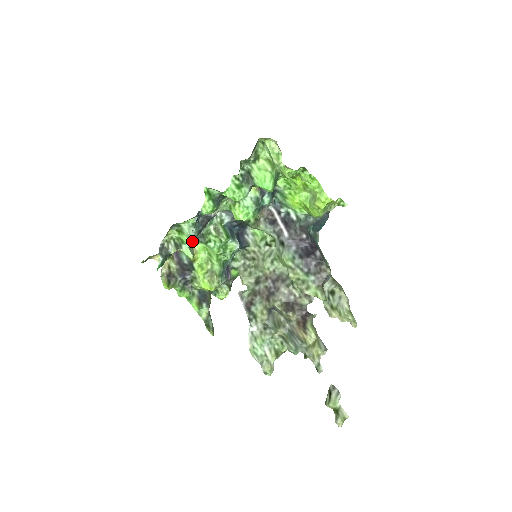
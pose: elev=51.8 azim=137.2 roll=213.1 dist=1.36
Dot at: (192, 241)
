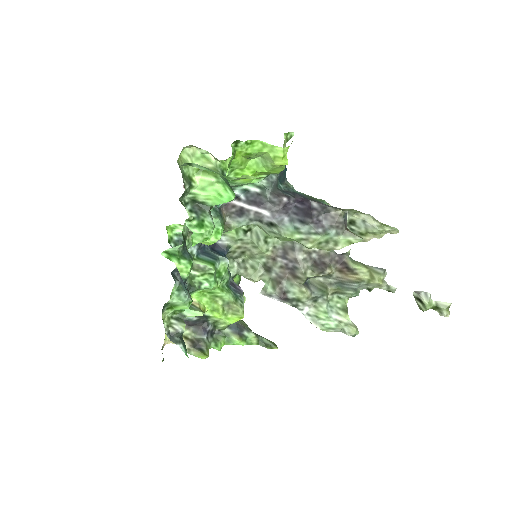
Dot at: (191, 303)
